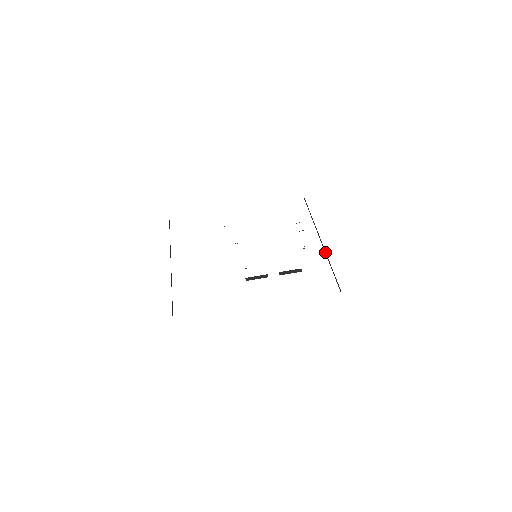
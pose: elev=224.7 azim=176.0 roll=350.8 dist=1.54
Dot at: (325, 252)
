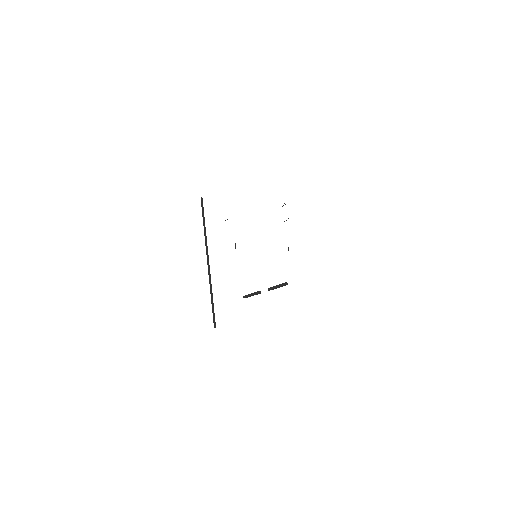
Dot at: occluded
